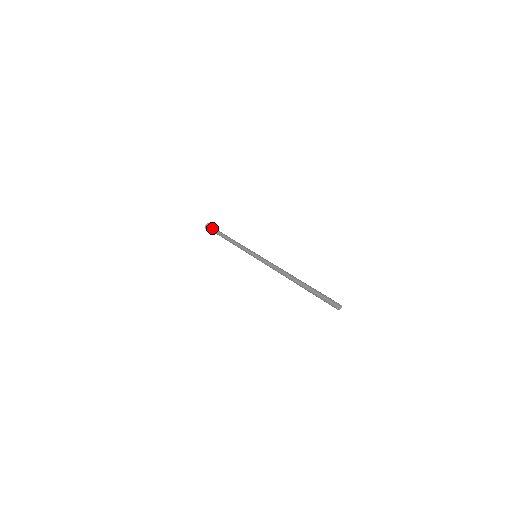
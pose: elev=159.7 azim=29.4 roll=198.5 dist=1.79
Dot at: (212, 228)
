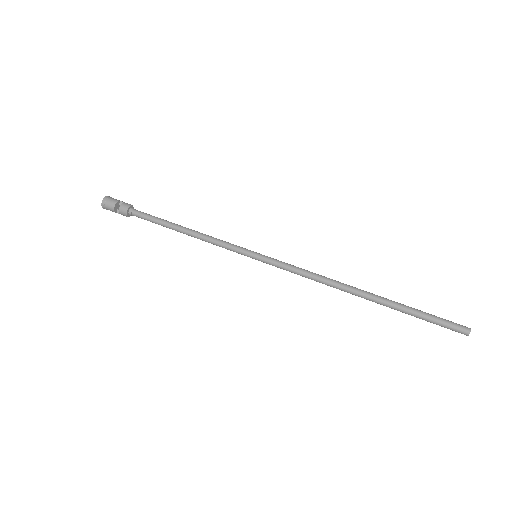
Dot at: (123, 212)
